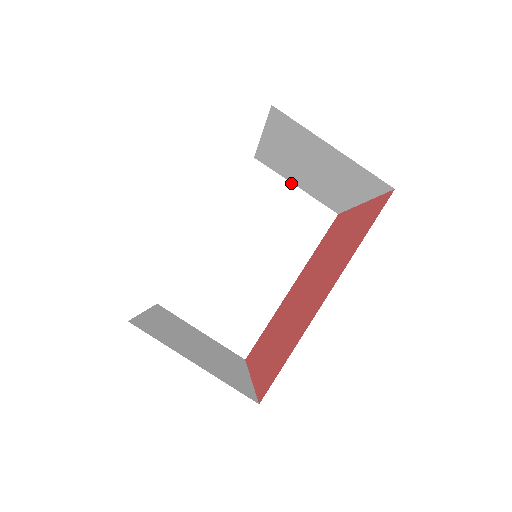
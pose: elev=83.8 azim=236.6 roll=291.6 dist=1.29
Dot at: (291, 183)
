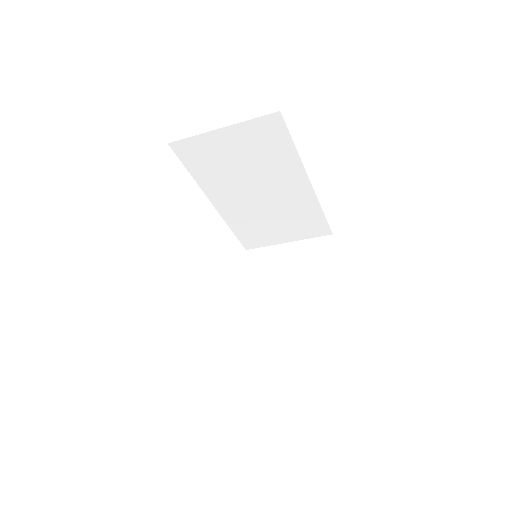
Dot at: (215, 130)
